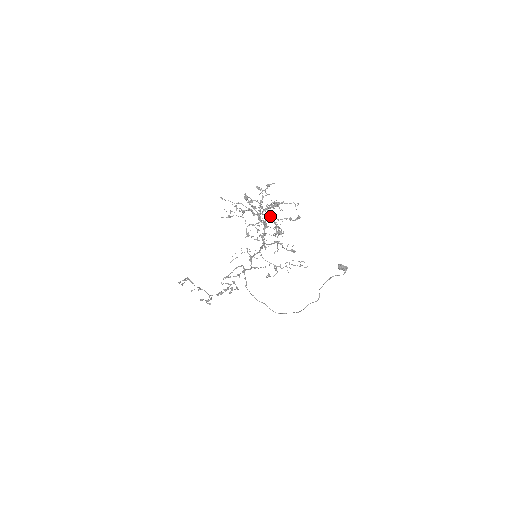
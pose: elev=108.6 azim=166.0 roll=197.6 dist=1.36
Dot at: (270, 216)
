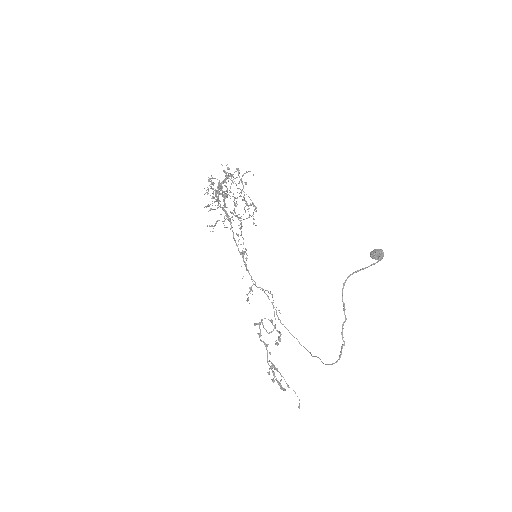
Dot at: occluded
